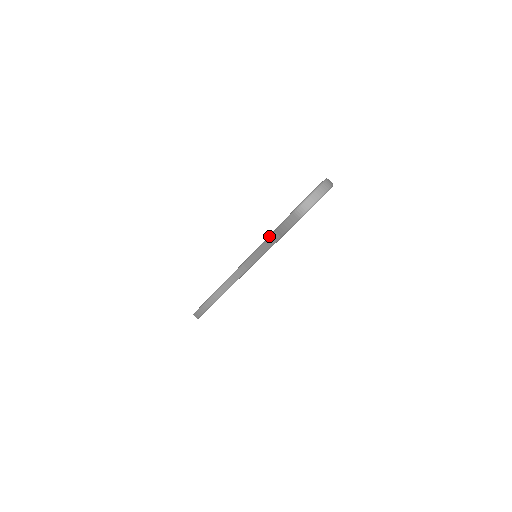
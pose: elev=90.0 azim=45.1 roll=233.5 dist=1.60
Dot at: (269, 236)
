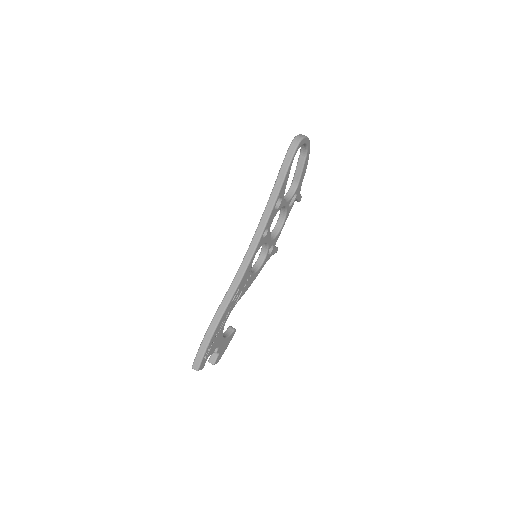
Dot at: (272, 190)
